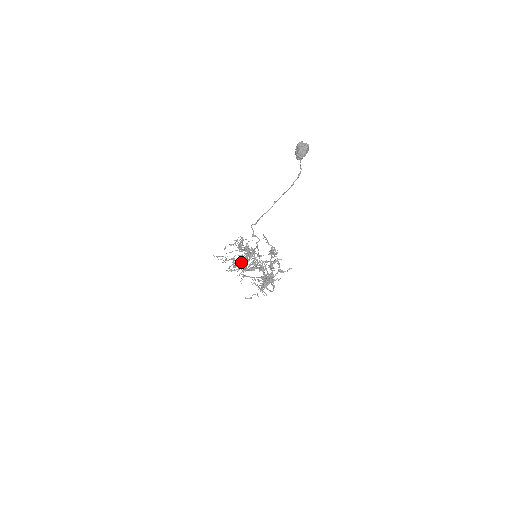
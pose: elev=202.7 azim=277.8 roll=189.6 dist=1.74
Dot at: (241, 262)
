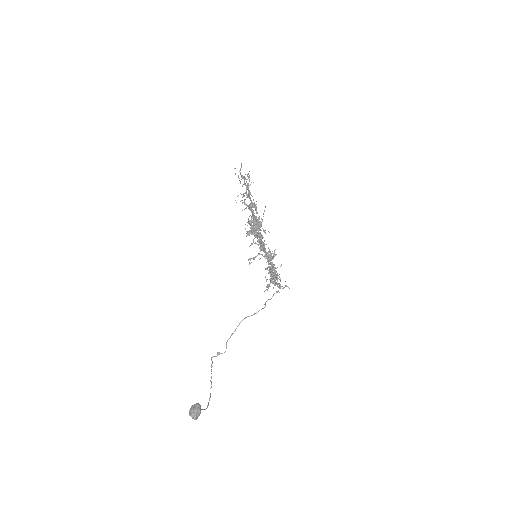
Dot at: occluded
